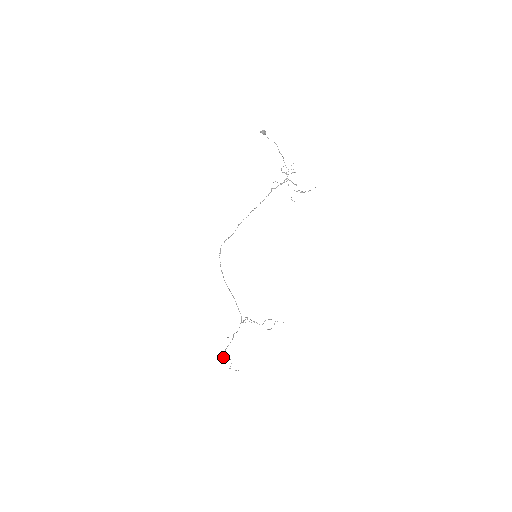
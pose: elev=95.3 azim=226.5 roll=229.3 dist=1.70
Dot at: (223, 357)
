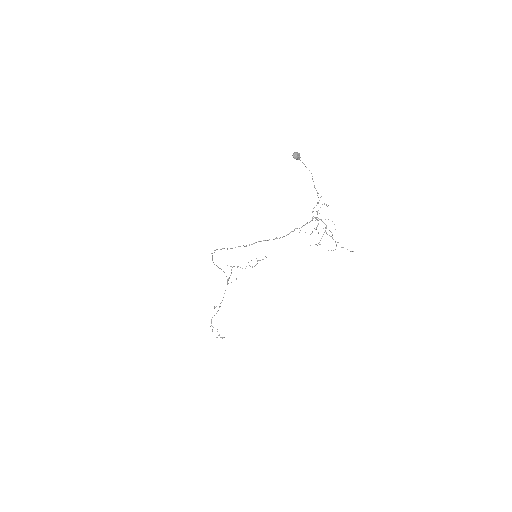
Dot at: occluded
